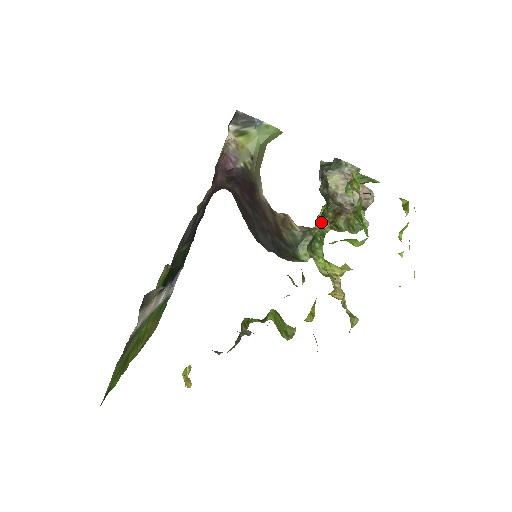
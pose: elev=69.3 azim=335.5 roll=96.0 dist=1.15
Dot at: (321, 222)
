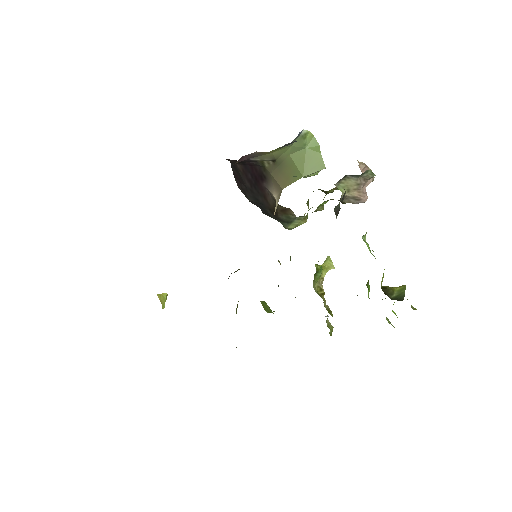
Dot at: (318, 209)
